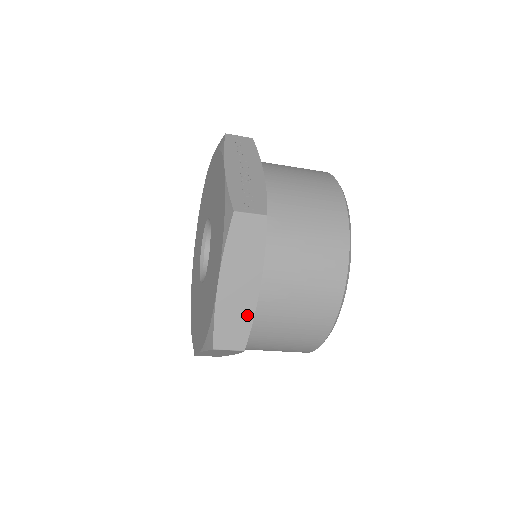
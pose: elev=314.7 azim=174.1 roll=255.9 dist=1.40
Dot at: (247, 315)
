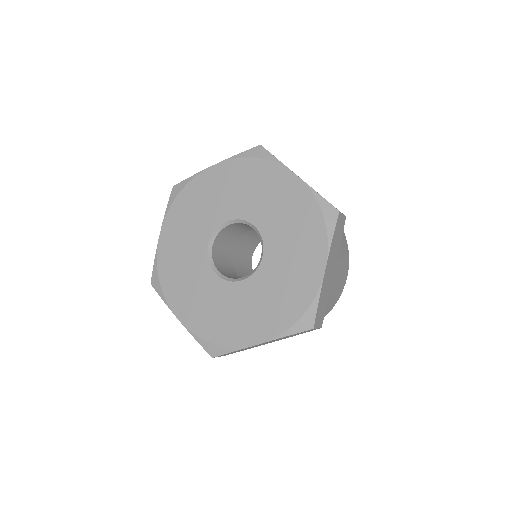
Dot at: (327, 297)
